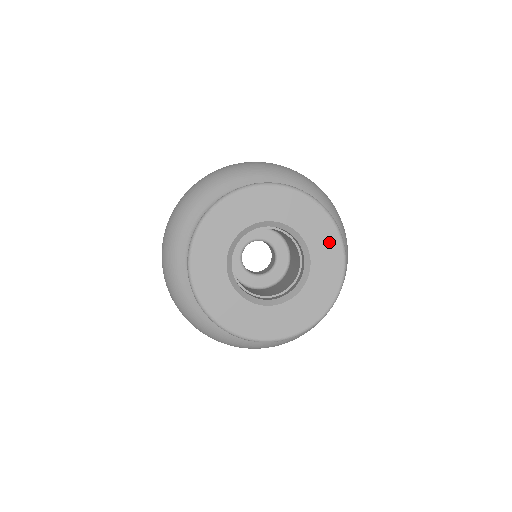
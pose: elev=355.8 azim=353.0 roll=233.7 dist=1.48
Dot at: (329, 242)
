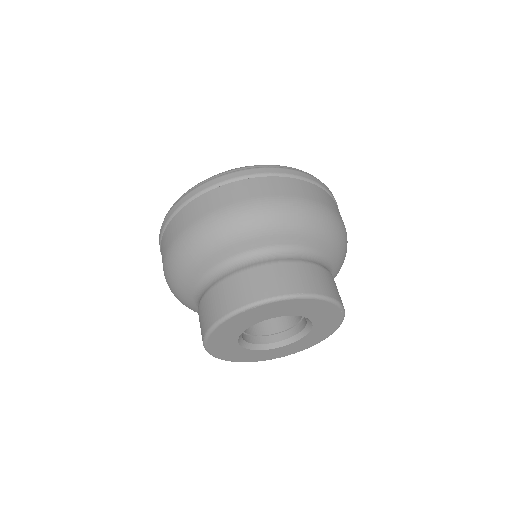
Dot at: (328, 329)
